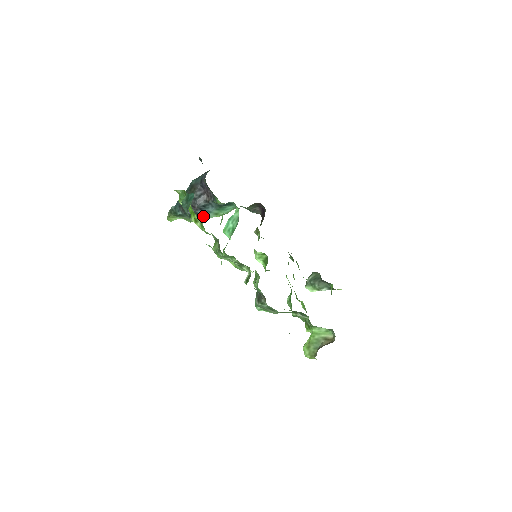
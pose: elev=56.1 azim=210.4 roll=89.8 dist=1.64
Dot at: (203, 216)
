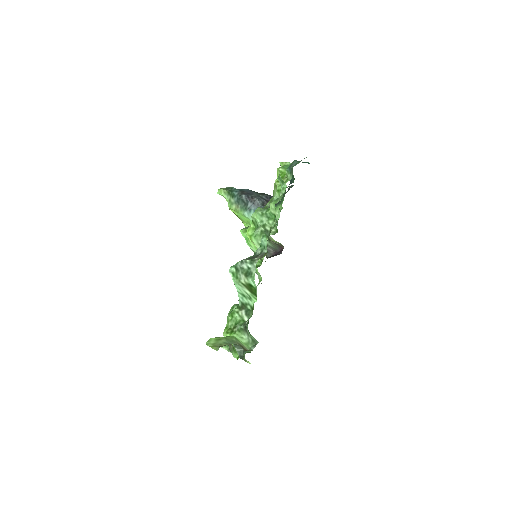
Dot at: (247, 210)
